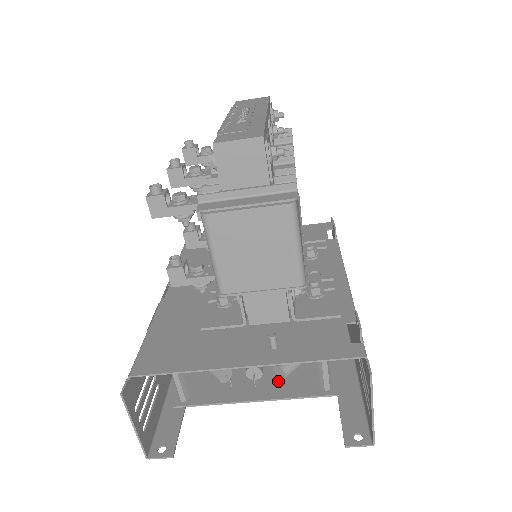
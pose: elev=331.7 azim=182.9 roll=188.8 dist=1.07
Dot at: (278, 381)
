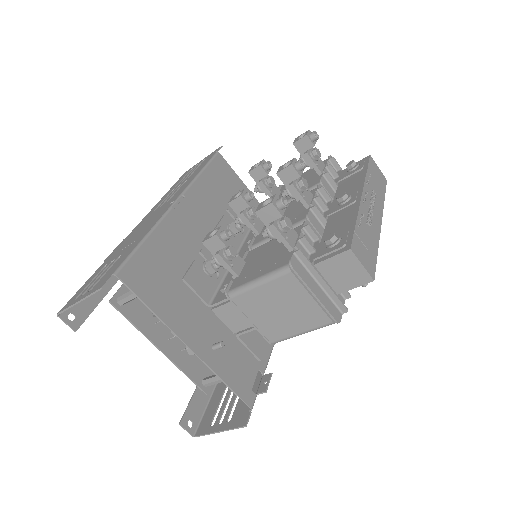
Dot at: (184, 349)
